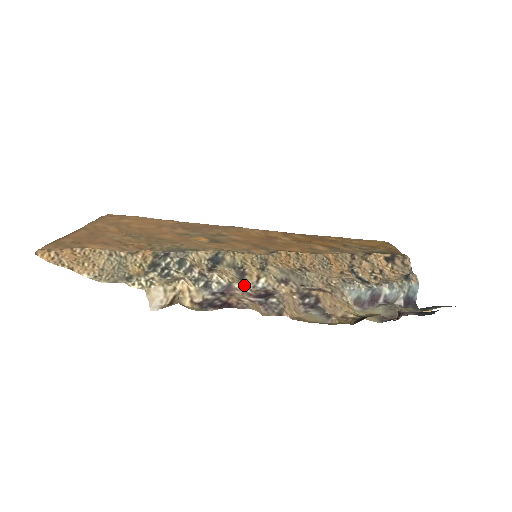
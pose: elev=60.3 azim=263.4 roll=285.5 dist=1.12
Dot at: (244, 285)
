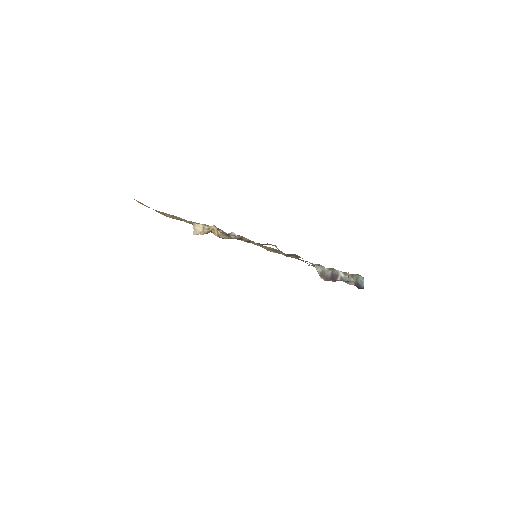
Dot at: occluded
